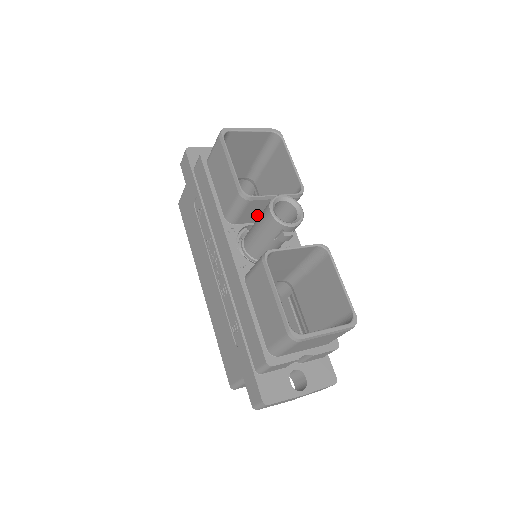
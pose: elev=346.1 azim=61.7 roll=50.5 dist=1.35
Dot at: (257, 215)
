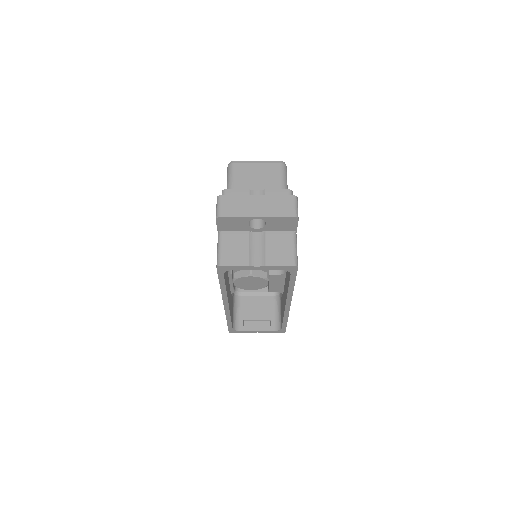
Dot at: occluded
